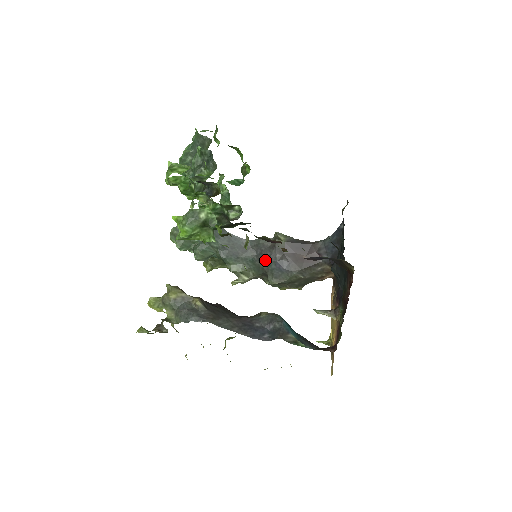
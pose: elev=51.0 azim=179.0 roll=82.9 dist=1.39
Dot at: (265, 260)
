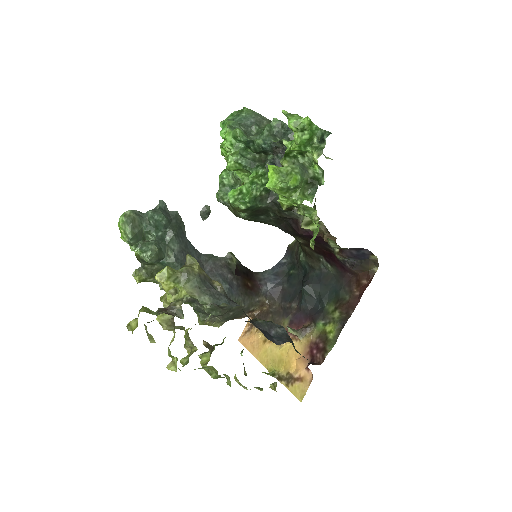
Dot at: (217, 278)
